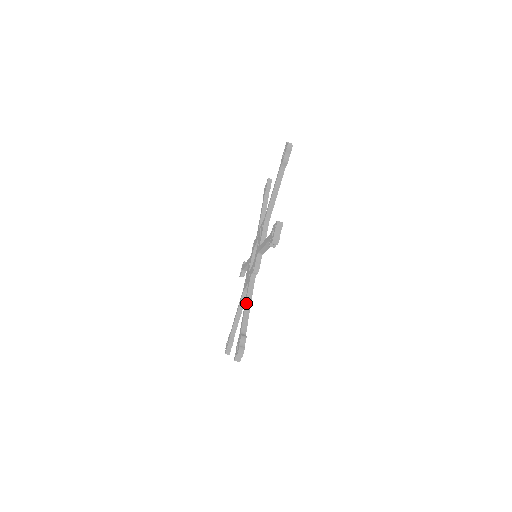
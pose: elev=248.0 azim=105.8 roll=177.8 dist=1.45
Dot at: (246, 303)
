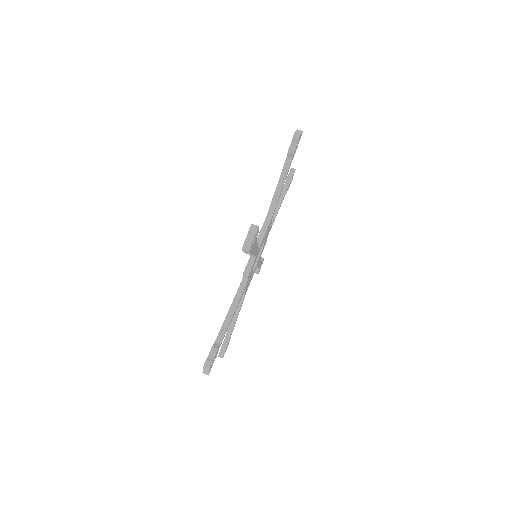
Dot at: (229, 309)
